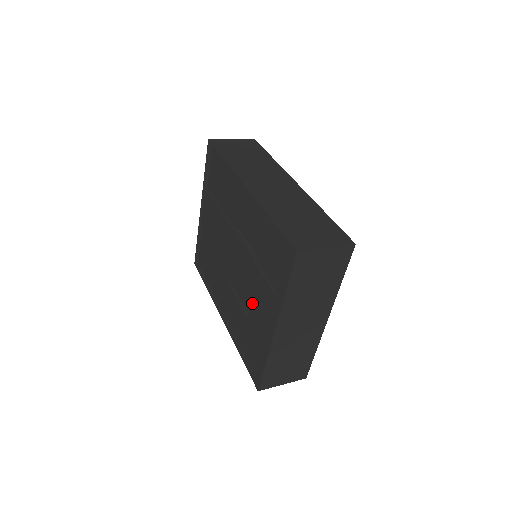
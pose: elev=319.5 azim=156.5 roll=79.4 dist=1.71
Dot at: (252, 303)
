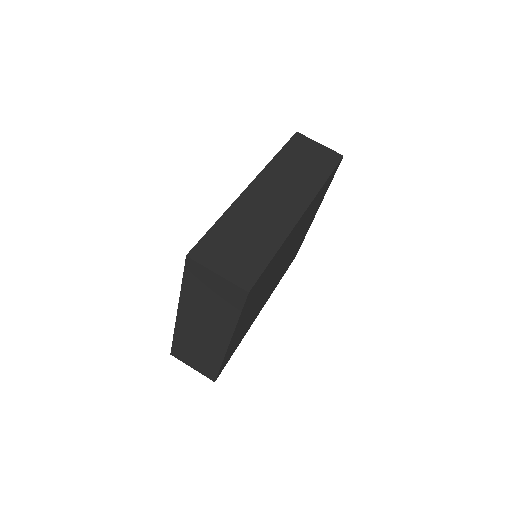
Dot at: occluded
